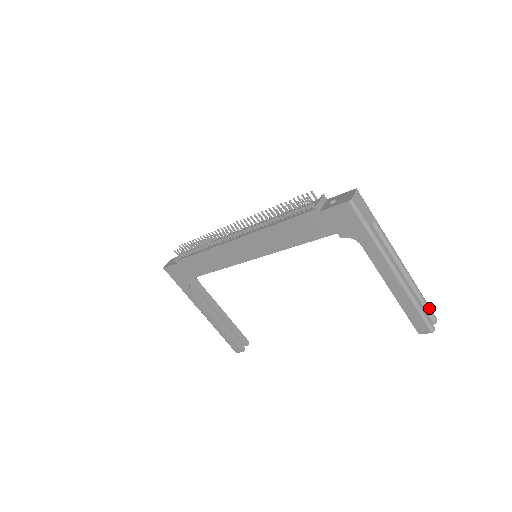
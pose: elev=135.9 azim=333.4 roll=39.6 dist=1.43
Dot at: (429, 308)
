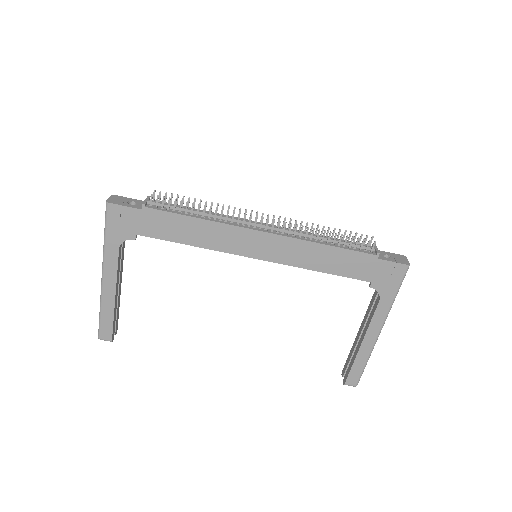
Dot at: occluded
